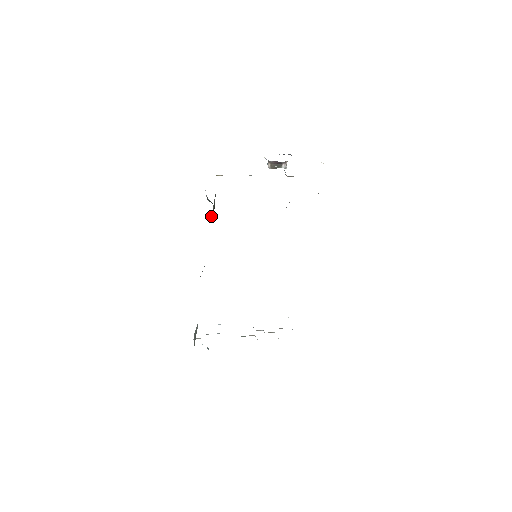
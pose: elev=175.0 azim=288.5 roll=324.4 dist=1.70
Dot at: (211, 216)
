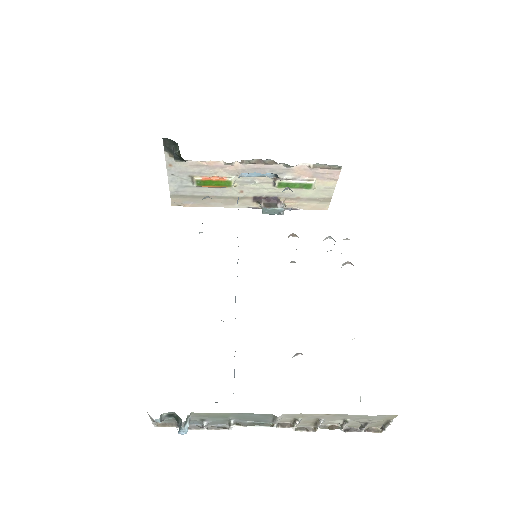
Dot at: occluded
